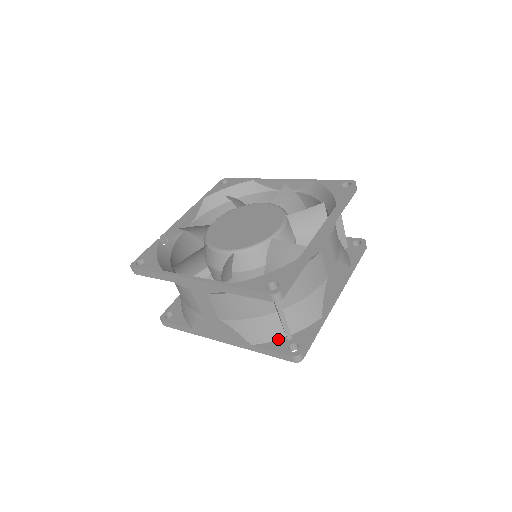
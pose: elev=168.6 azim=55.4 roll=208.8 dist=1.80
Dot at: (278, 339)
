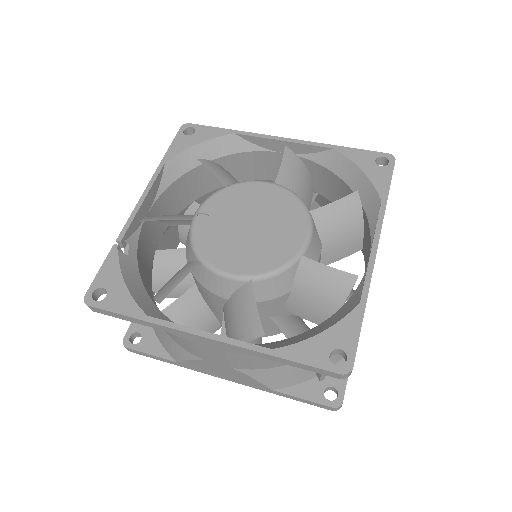
Dot at: (307, 380)
